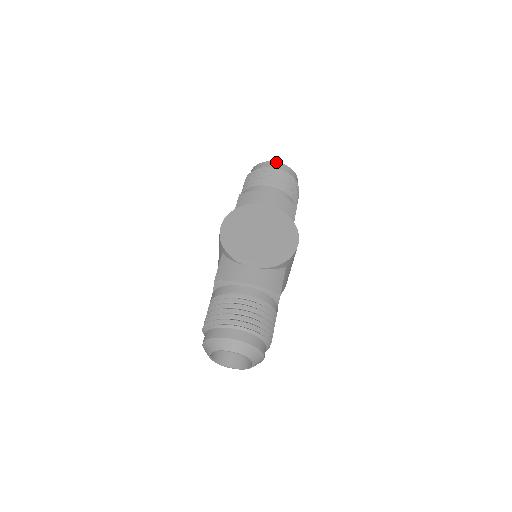
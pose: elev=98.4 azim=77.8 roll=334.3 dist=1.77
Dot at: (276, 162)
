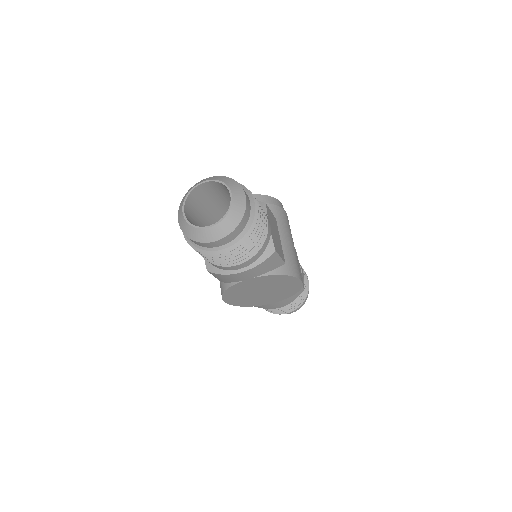
Dot at: (215, 242)
